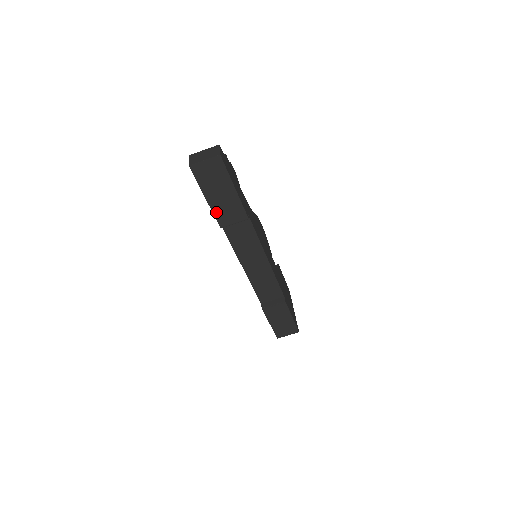
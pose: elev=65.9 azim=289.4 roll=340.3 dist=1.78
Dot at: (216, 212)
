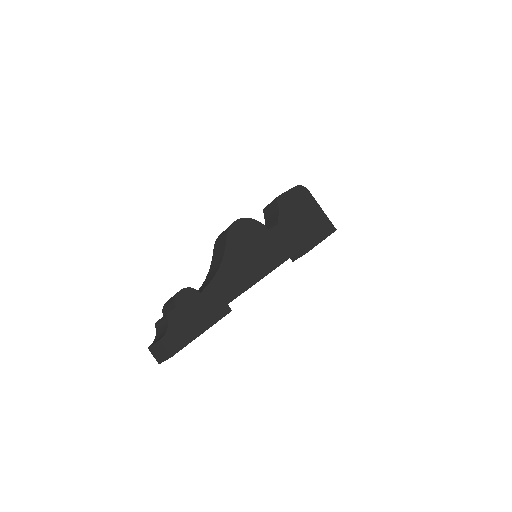
Dot at: occluded
